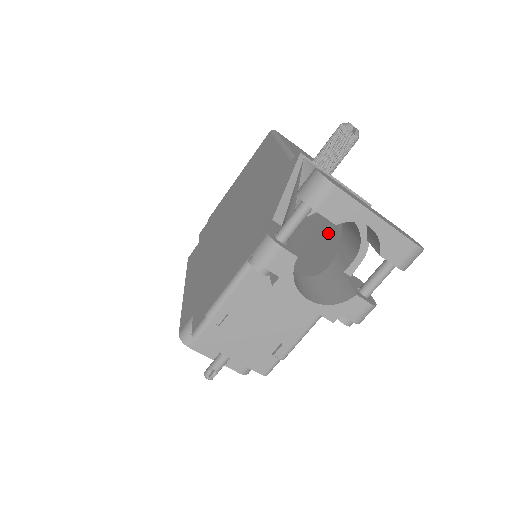
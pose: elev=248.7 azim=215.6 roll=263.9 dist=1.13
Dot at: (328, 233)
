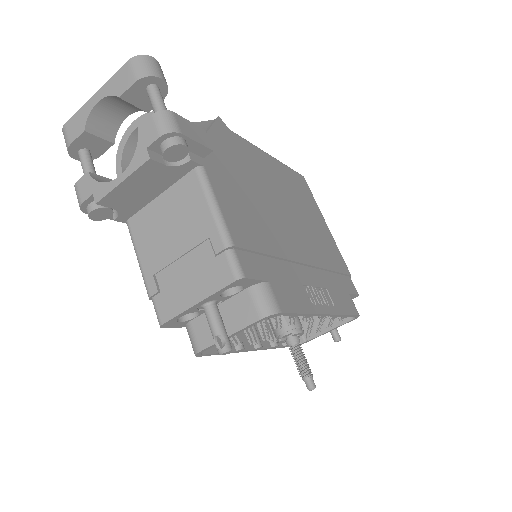
Dot at: occluded
